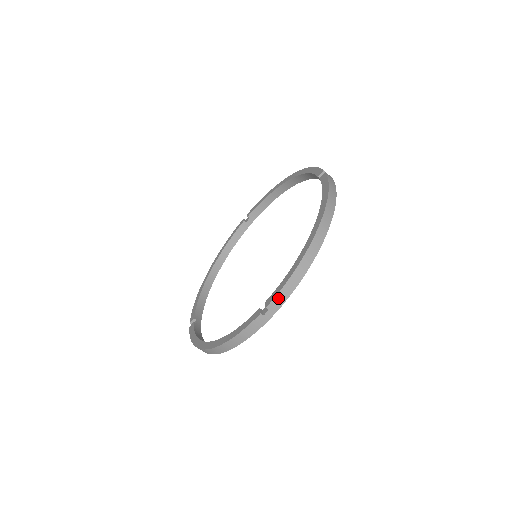
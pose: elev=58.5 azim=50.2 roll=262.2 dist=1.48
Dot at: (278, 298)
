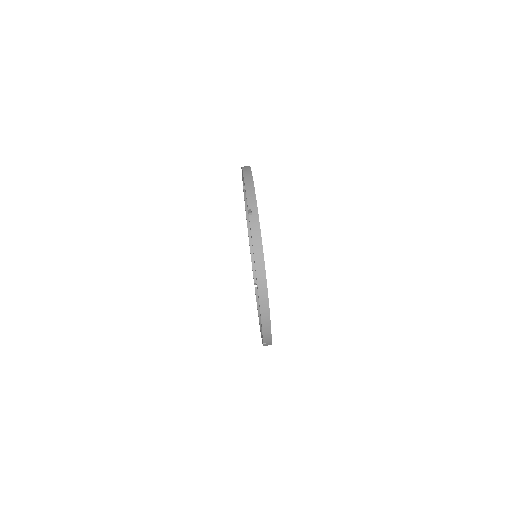
Dot at: (249, 199)
